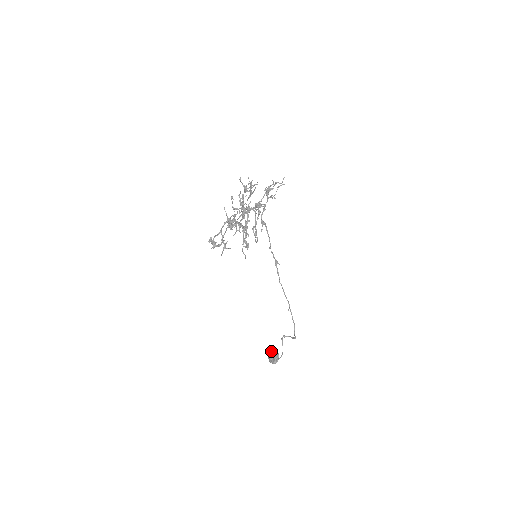
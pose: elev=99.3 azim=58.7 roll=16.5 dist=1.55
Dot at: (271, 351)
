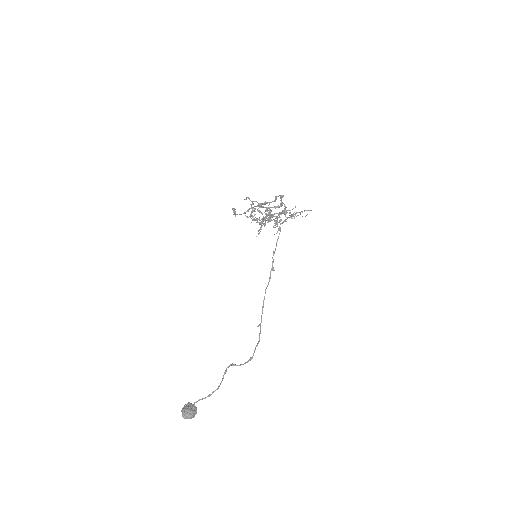
Dot at: (190, 403)
